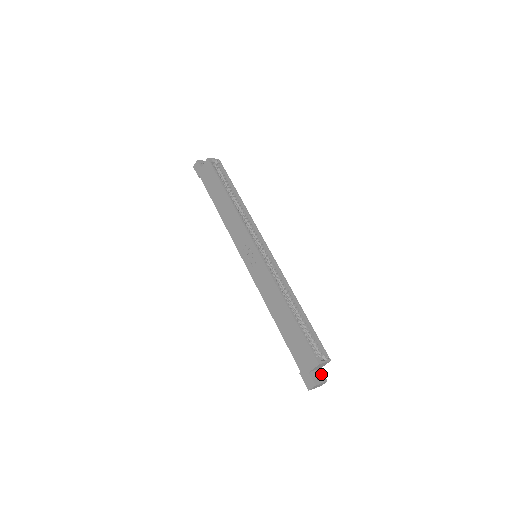
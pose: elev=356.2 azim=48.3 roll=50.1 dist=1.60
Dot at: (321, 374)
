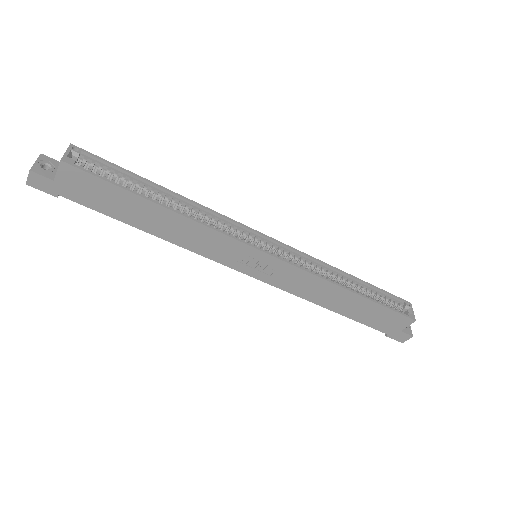
Dot at: occluded
